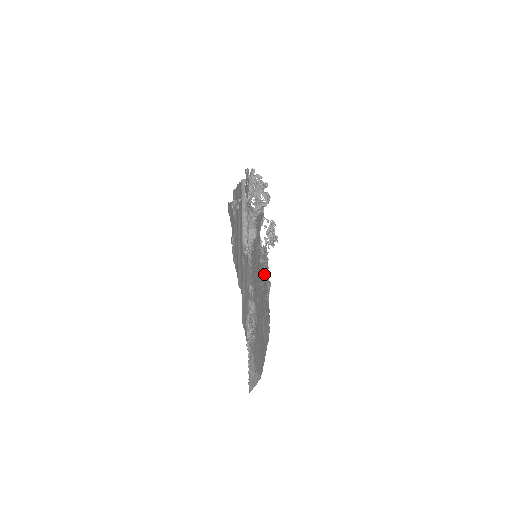
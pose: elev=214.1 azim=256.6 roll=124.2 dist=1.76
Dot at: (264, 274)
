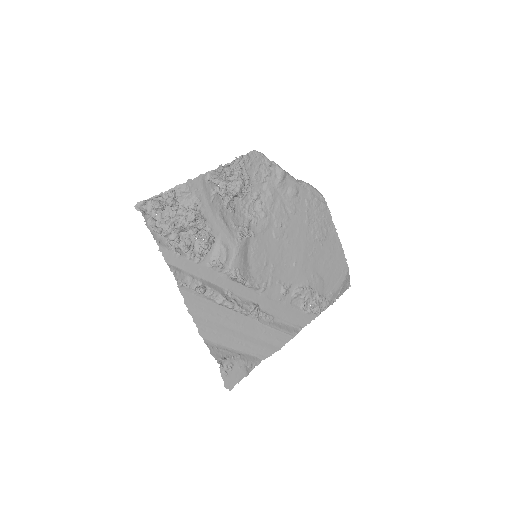
Dot at: (270, 198)
